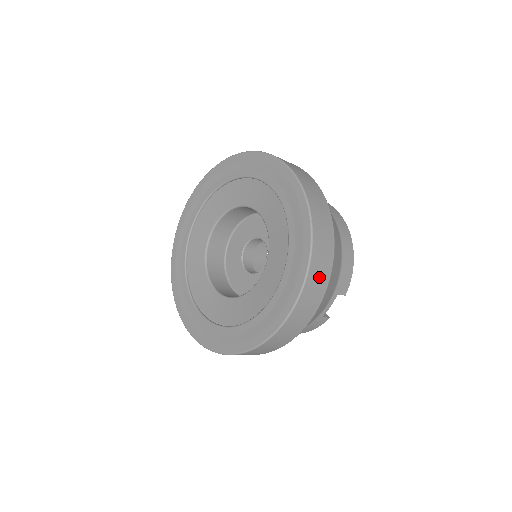
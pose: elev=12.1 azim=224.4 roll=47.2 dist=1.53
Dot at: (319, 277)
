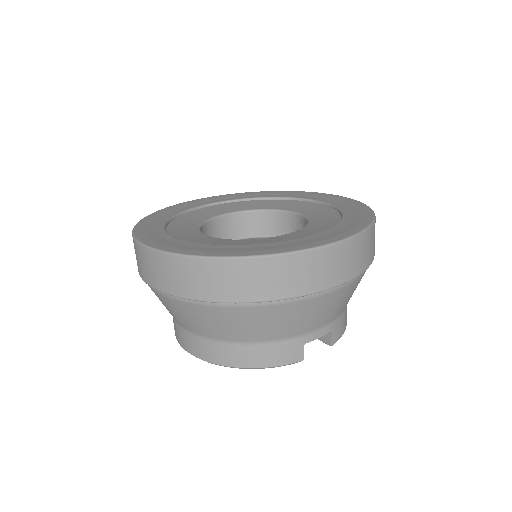
Dot at: (368, 249)
